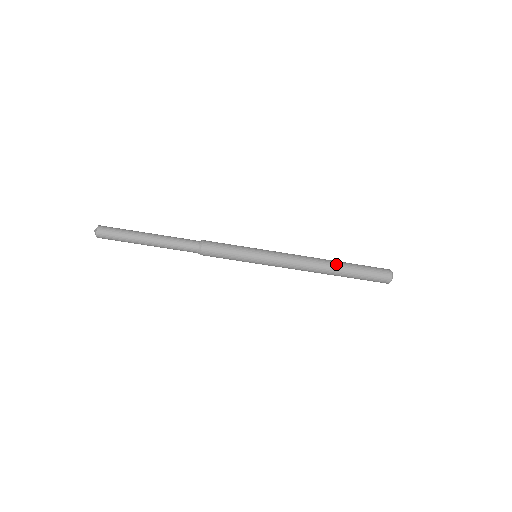
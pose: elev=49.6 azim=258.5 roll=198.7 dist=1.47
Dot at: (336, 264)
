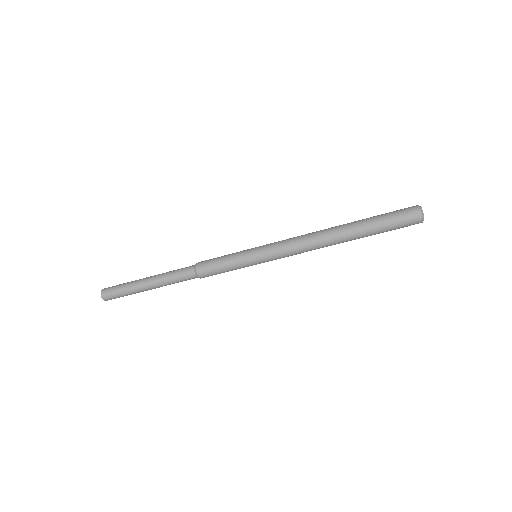
Dot at: (345, 226)
